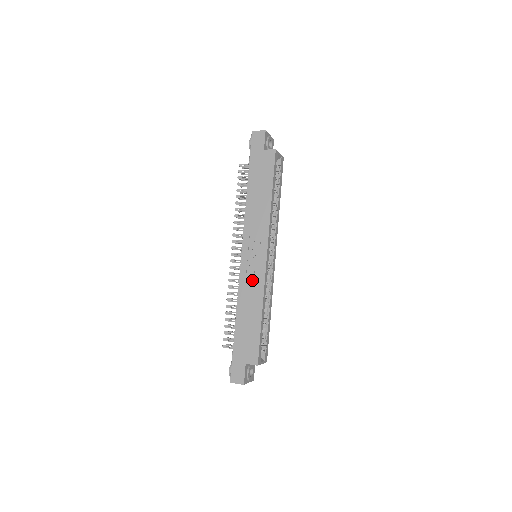
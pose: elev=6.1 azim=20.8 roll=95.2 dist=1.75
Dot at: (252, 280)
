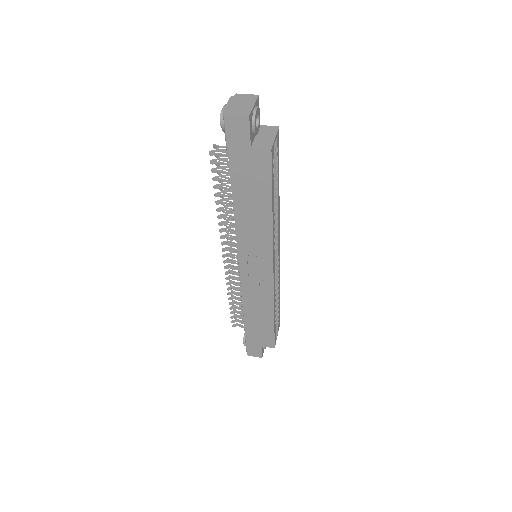
Dot at: (258, 290)
